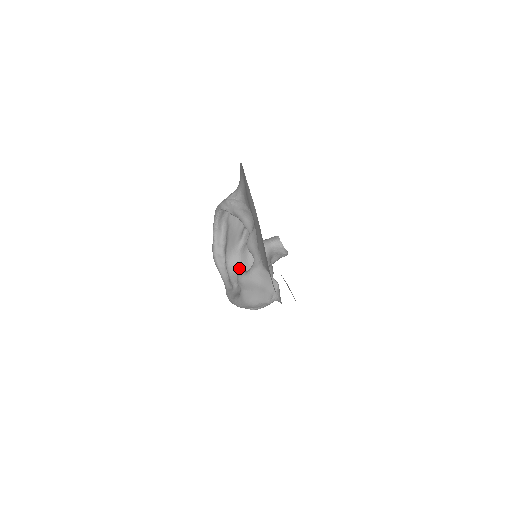
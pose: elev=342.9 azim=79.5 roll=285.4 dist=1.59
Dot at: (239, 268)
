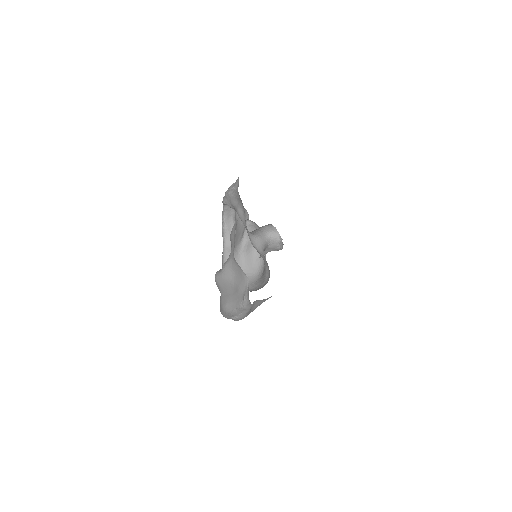
Dot at: occluded
